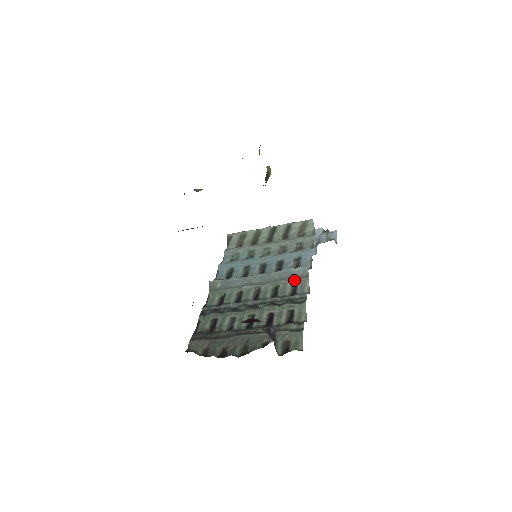
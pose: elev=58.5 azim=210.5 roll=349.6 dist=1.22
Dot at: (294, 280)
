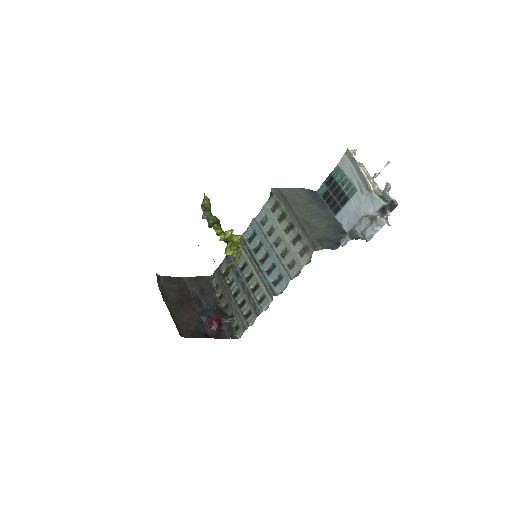
Dot at: (266, 293)
